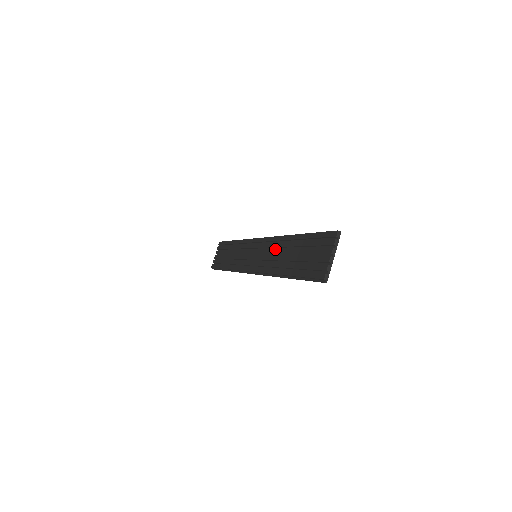
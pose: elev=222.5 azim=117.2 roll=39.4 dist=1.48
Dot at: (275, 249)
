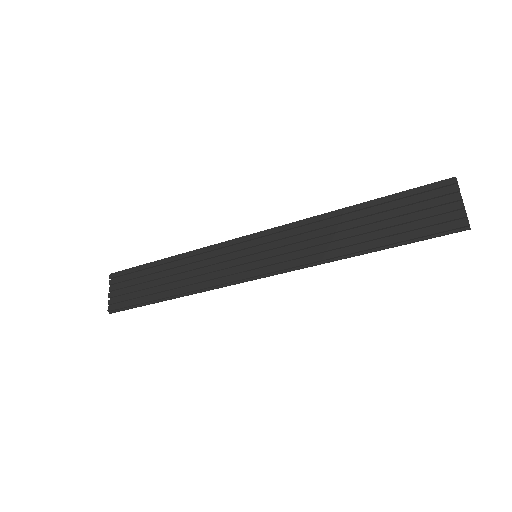
Dot at: (313, 232)
